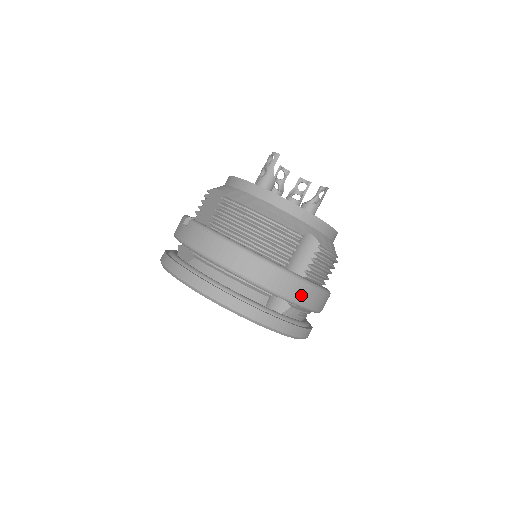
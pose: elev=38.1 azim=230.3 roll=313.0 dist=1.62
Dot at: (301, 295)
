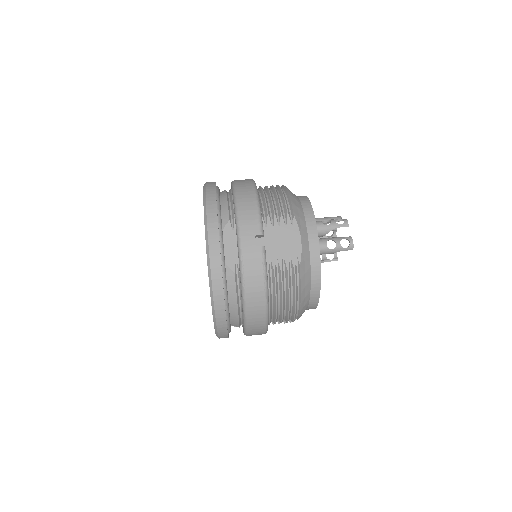
Dot at: occluded
